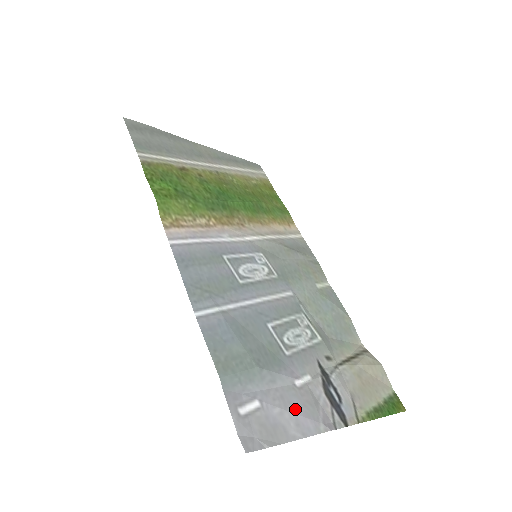
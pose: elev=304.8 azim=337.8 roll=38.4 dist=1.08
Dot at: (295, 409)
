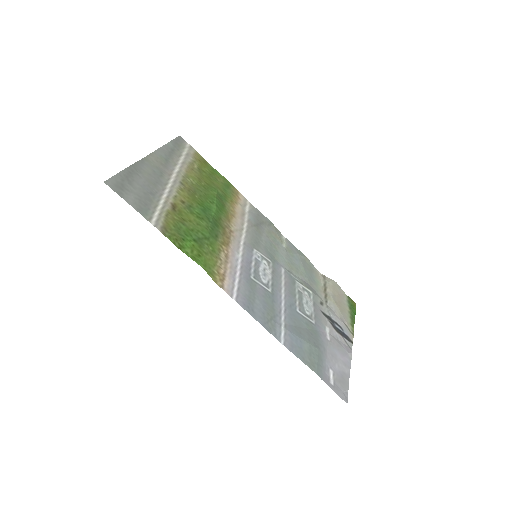
Dot at: (339, 357)
